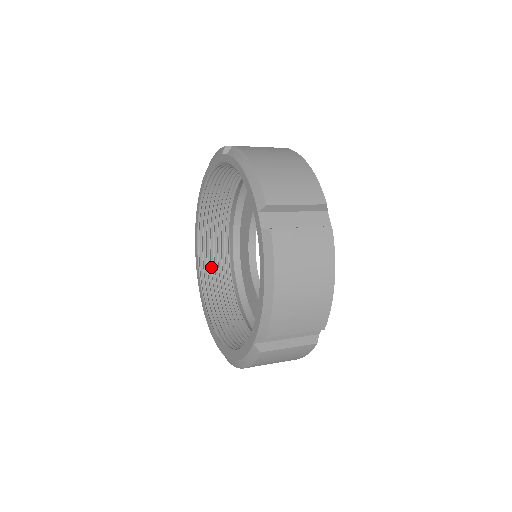
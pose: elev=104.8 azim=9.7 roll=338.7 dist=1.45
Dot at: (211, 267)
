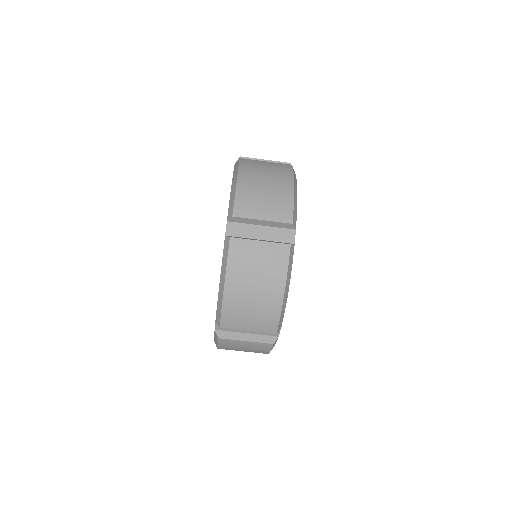
Dot at: occluded
